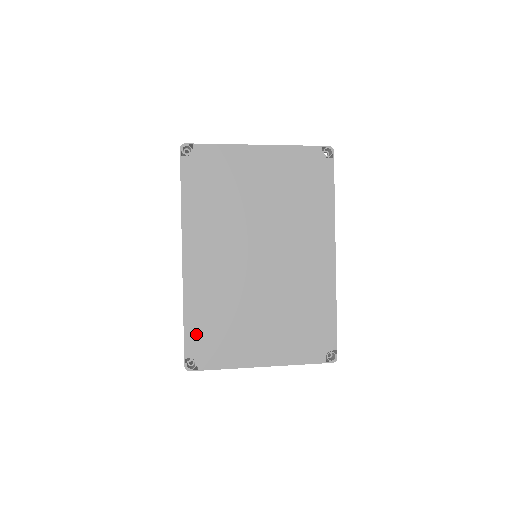
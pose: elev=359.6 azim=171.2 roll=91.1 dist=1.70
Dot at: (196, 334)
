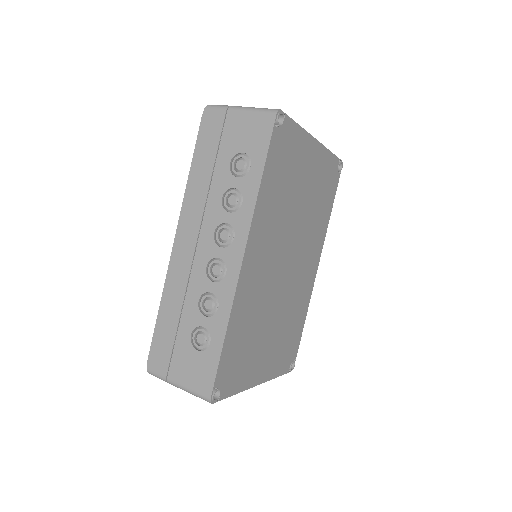
Dot at: (229, 356)
